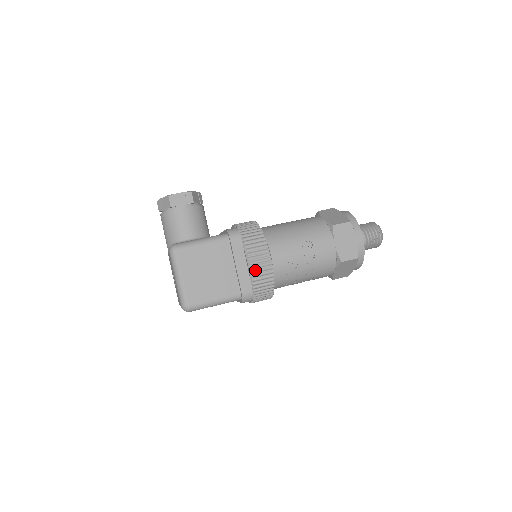
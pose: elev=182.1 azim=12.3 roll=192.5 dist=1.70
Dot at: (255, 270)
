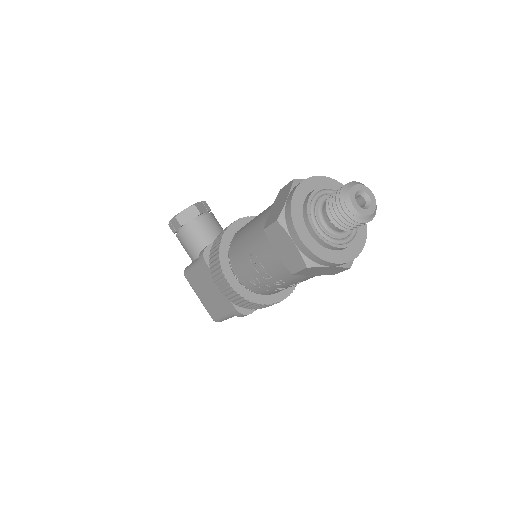
Dot at: (224, 293)
